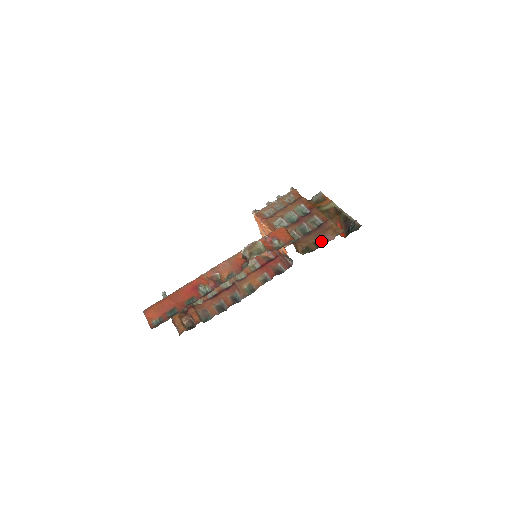
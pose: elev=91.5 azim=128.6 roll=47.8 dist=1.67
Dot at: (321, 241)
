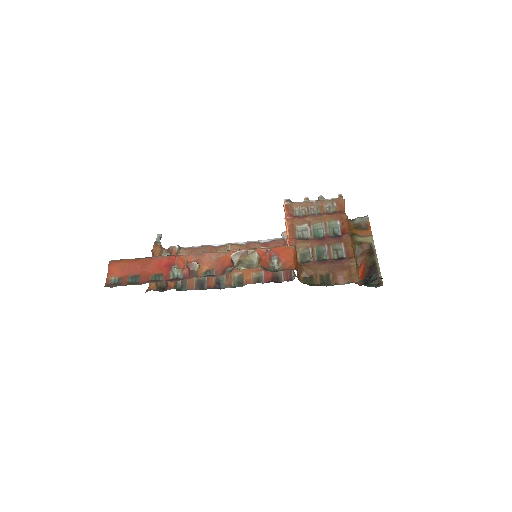
Dot at: (330, 278)
